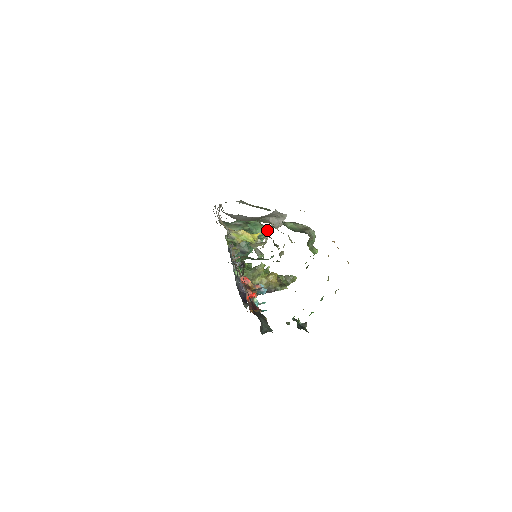
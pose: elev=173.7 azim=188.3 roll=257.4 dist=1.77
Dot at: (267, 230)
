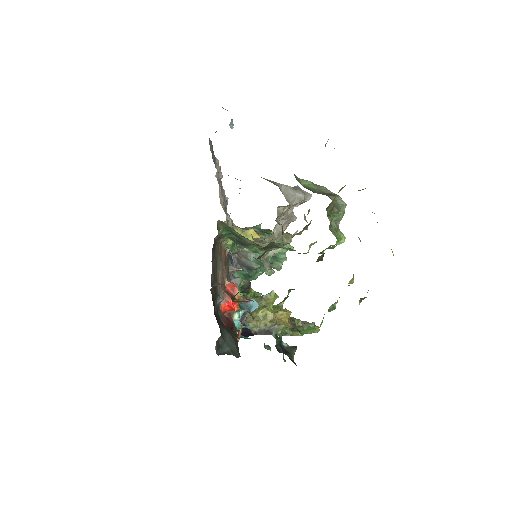
Dot at: (277, 212)
